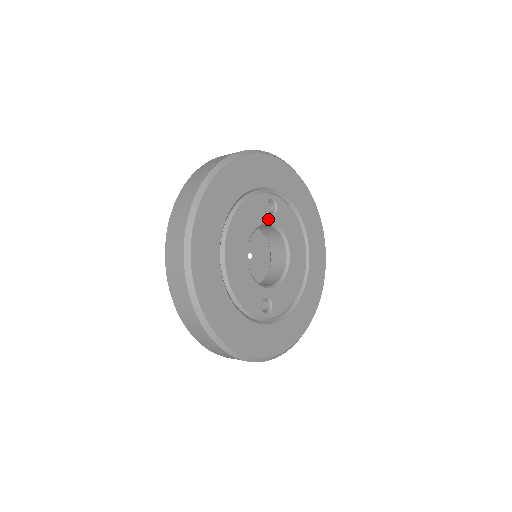
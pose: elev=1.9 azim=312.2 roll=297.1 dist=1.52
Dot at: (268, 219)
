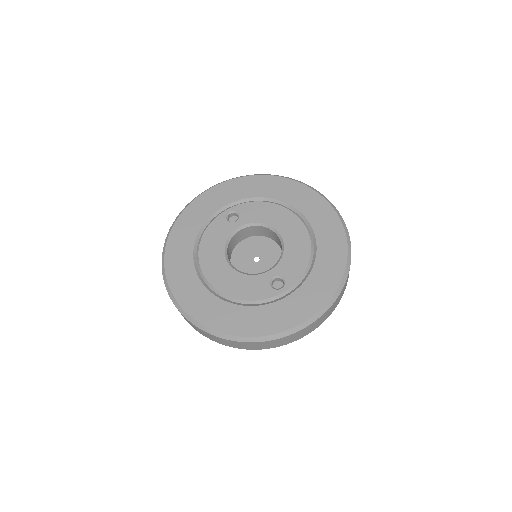
Dot at: (234, 227)
